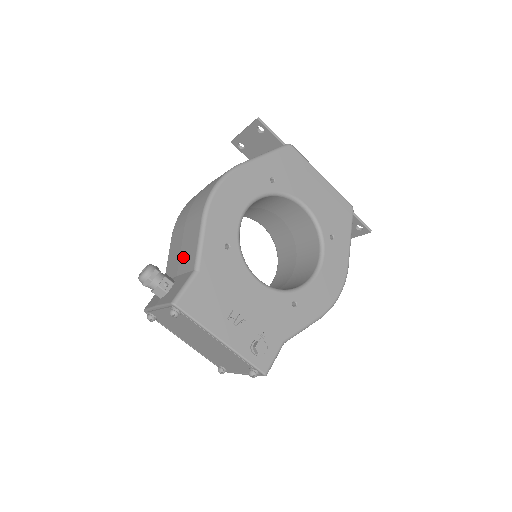
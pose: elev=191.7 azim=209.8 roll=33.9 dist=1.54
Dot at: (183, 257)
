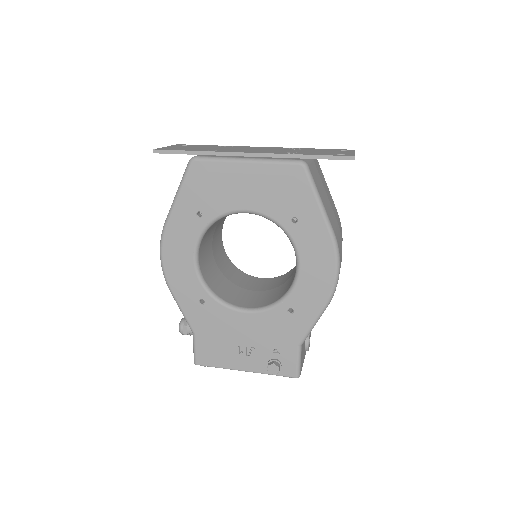
Dot at: occluded
